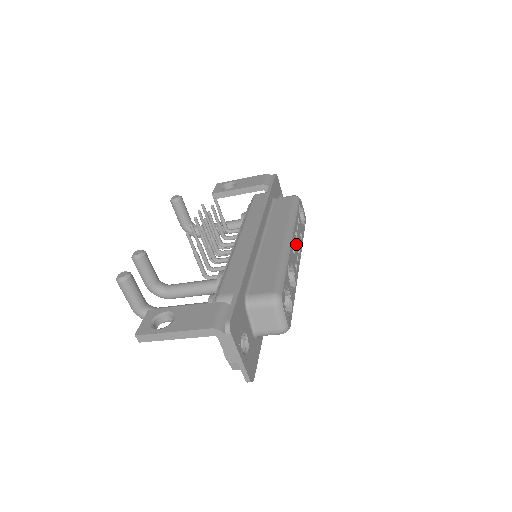
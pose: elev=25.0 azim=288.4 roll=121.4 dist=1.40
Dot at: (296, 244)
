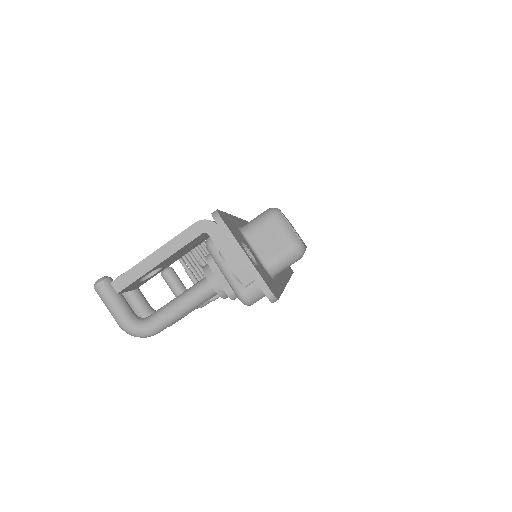
Dot at: occluded
